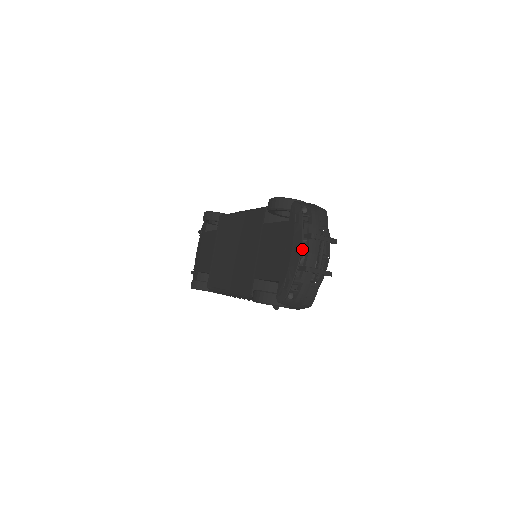
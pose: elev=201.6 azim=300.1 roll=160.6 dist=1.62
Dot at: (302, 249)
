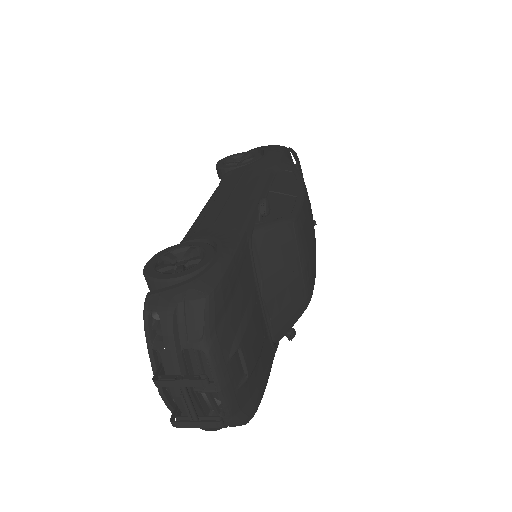
Dot at: (161, 390)
